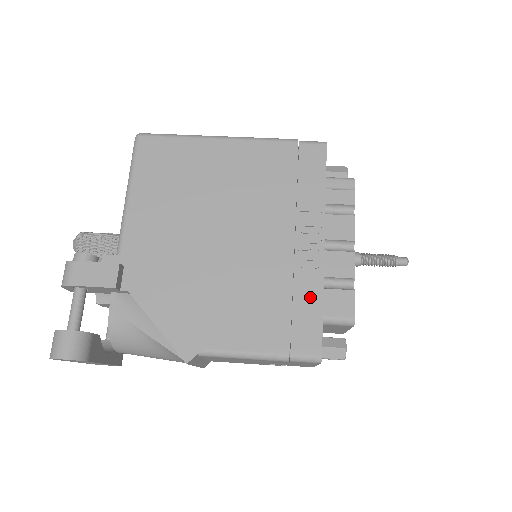
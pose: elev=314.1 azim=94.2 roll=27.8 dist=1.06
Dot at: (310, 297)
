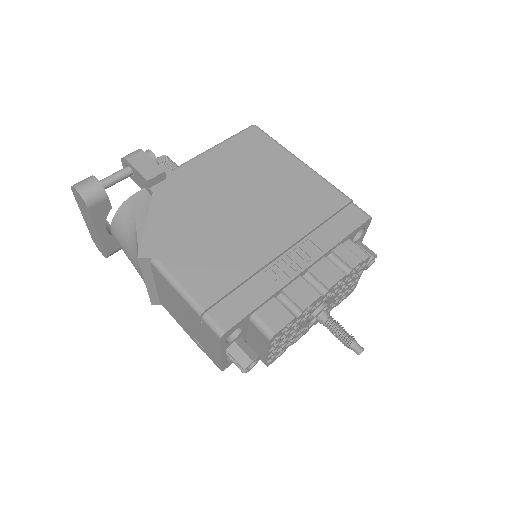
Dot at: (258, 291)
